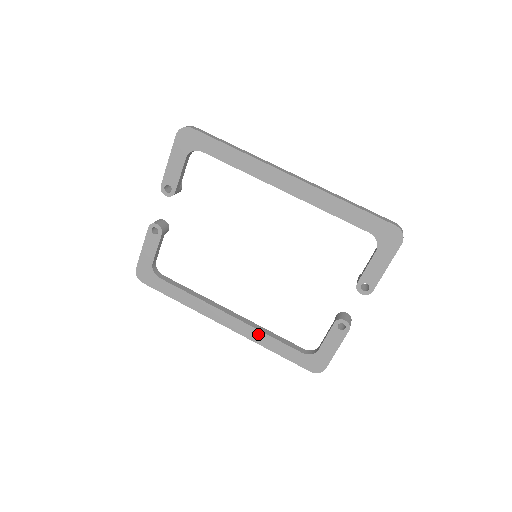
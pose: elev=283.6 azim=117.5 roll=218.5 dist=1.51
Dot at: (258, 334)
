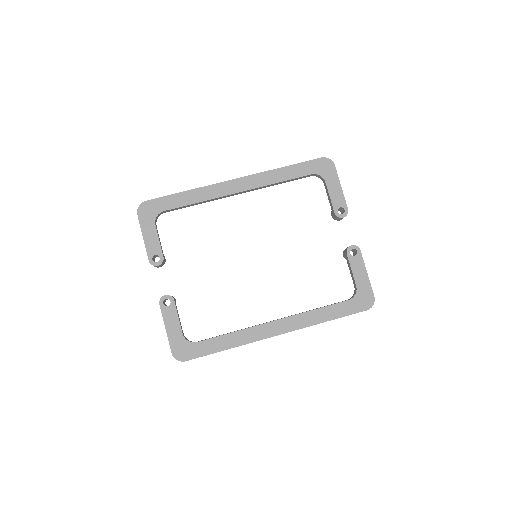
Dot at: (307, 316)
